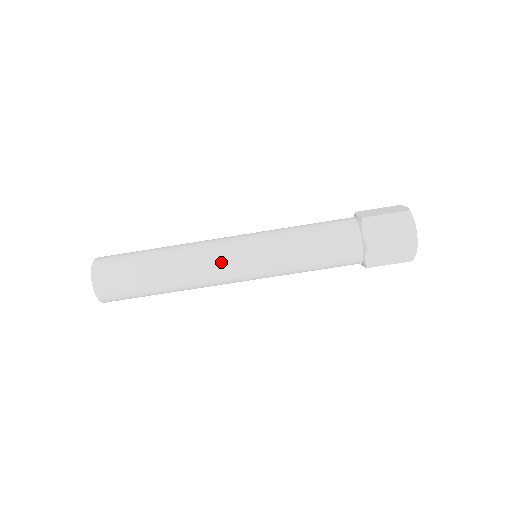
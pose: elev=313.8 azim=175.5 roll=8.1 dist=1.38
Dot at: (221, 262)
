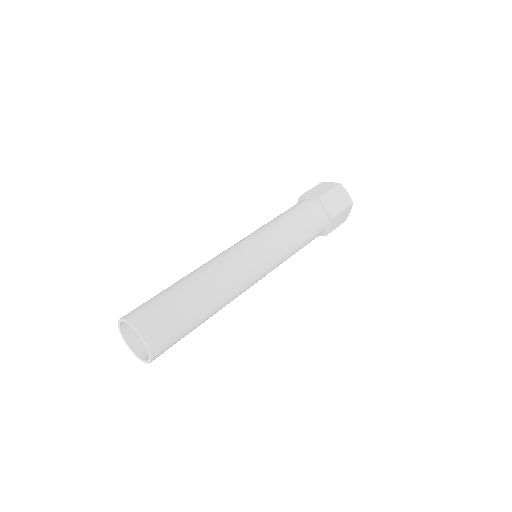
Dot at: (249, 269)
